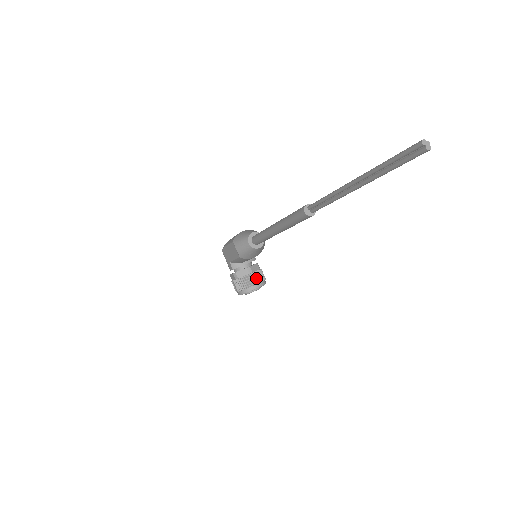
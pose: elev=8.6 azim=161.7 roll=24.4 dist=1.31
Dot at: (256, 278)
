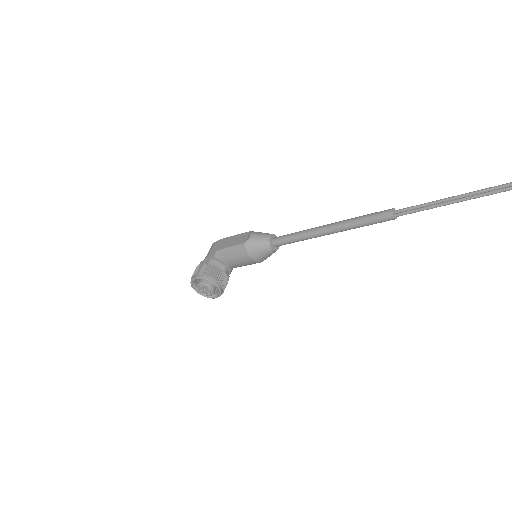
Dot at: (224, 280)
